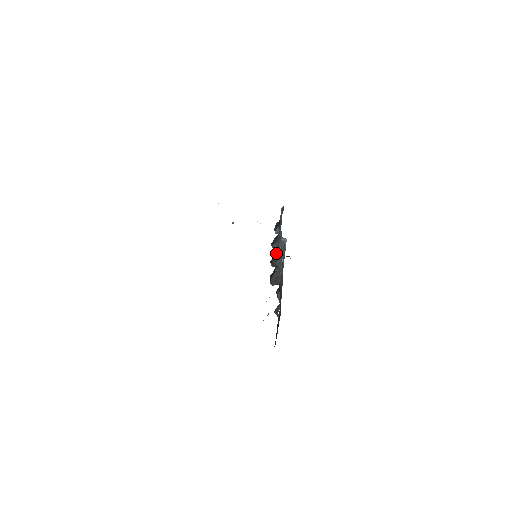
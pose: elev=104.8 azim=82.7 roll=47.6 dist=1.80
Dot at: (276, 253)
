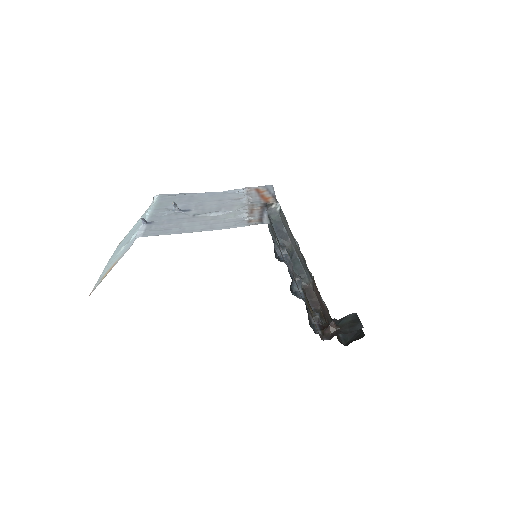
Dot at: occluded
